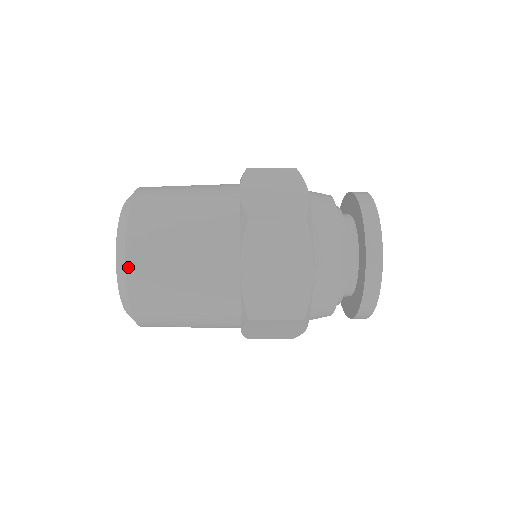
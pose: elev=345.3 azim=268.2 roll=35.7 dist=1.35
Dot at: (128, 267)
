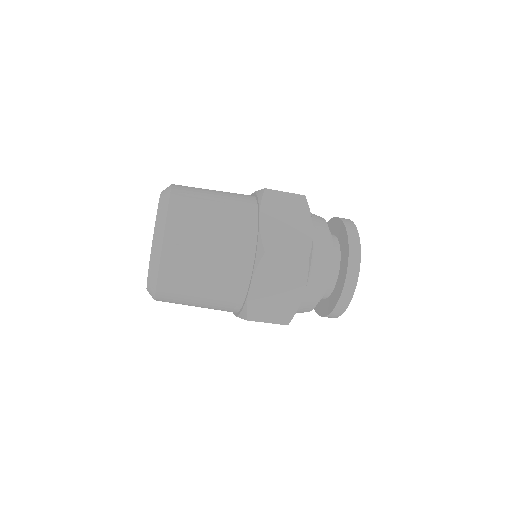
Dot at: occluded
